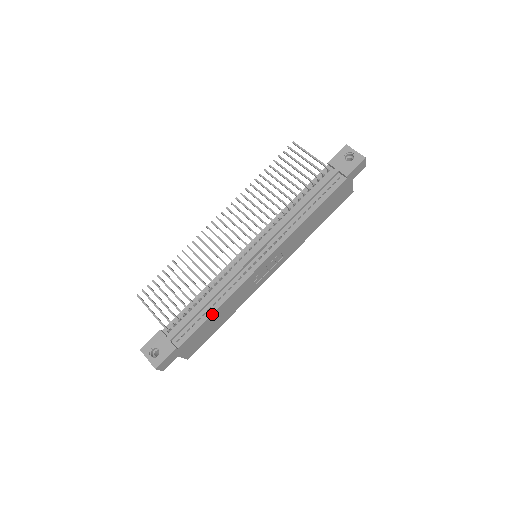
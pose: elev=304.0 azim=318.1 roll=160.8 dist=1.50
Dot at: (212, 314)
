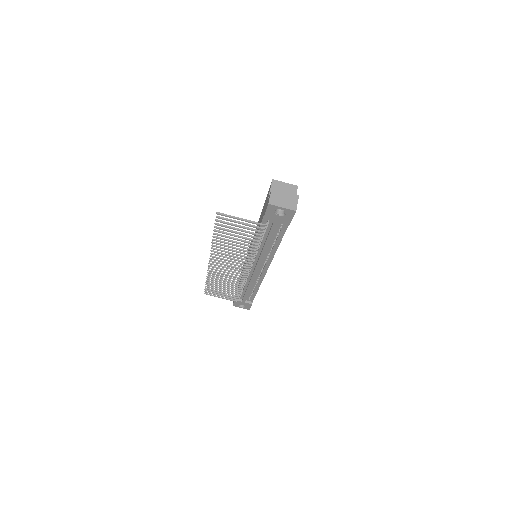
Dot at: occluded
